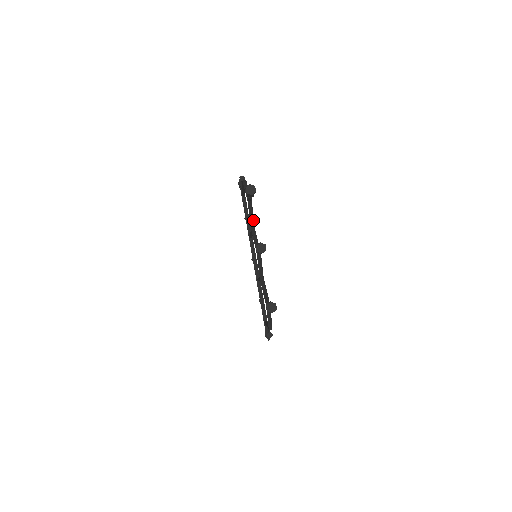
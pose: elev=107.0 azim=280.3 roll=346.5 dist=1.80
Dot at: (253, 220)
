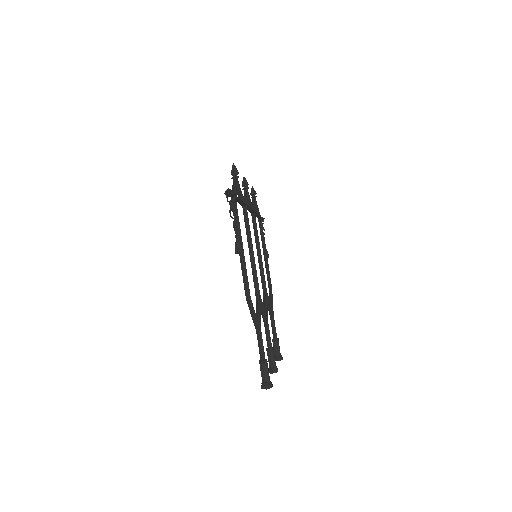
Dot at: (259, 305)
